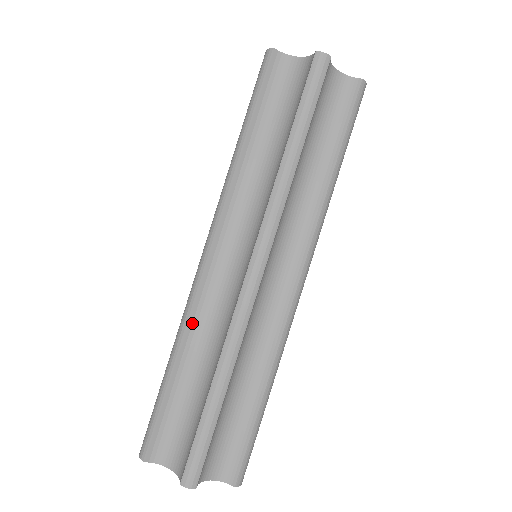
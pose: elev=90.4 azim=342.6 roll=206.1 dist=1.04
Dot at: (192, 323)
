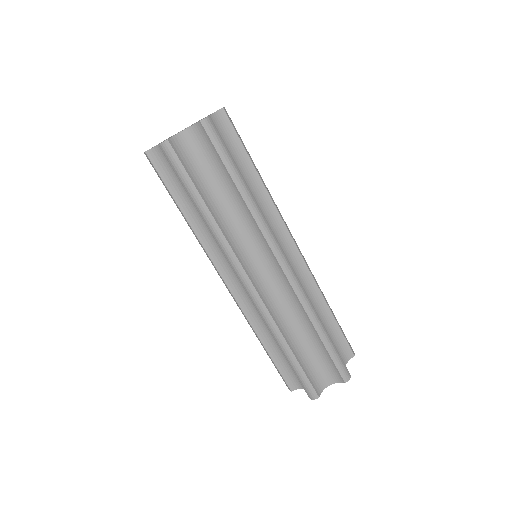
Dot at: (276, 322)
